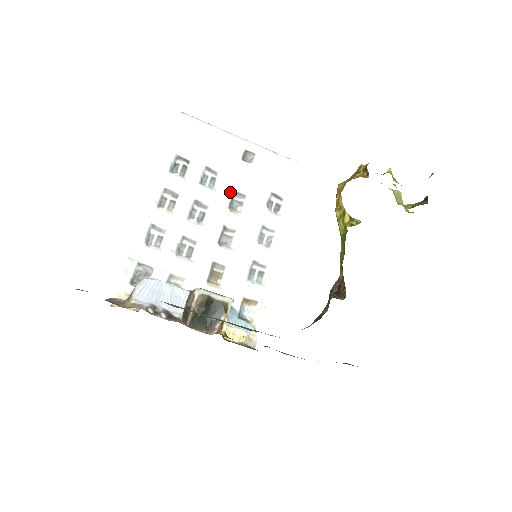
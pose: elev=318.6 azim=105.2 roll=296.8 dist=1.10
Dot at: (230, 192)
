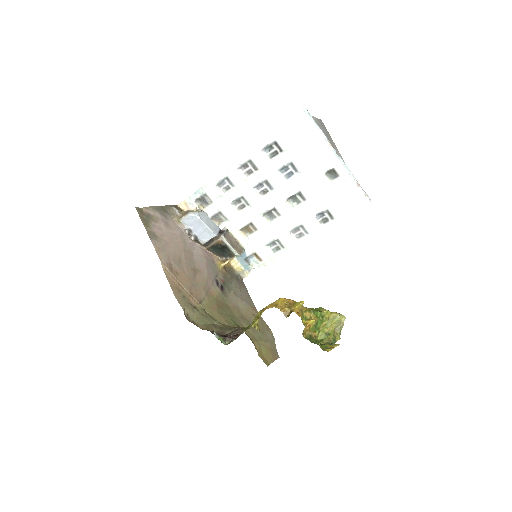
Dot at: (296, 190)
